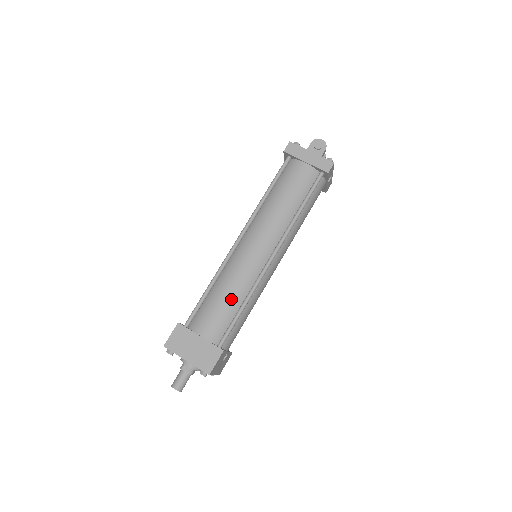
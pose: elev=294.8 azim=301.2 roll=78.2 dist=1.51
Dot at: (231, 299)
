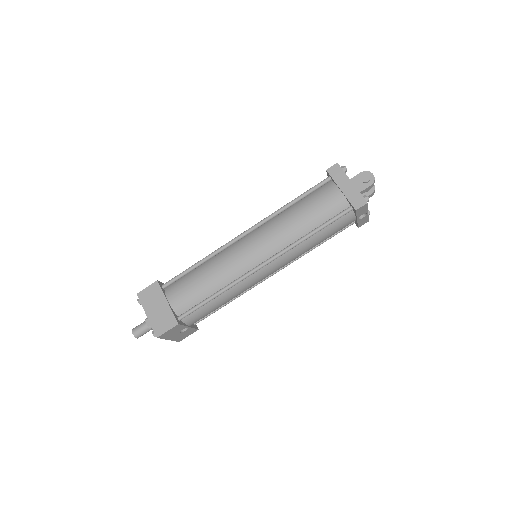
Dot at: (208, 283)
